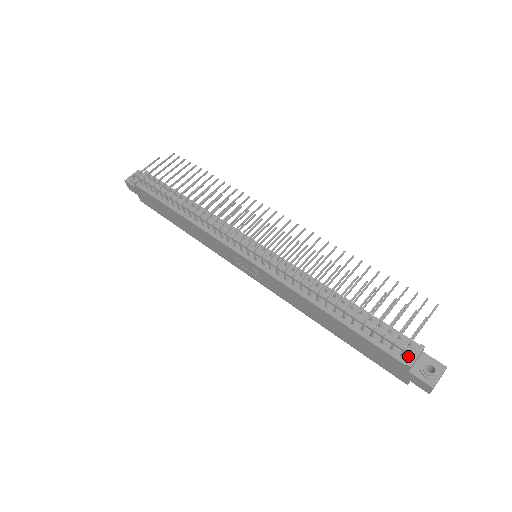
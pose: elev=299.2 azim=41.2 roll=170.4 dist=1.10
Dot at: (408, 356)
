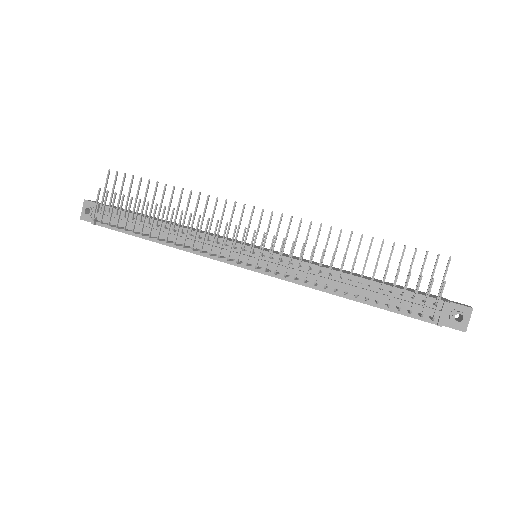
Dot at: (436, 316)
